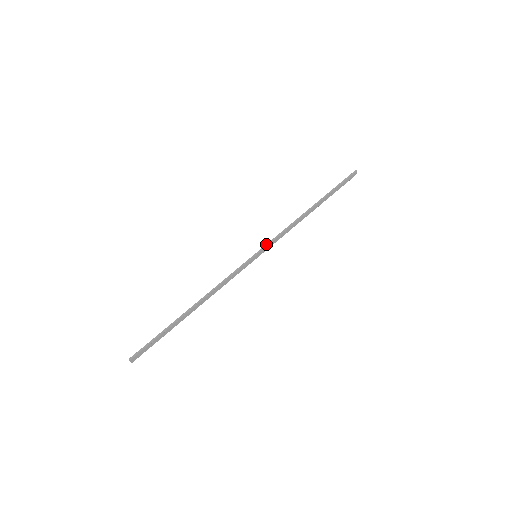
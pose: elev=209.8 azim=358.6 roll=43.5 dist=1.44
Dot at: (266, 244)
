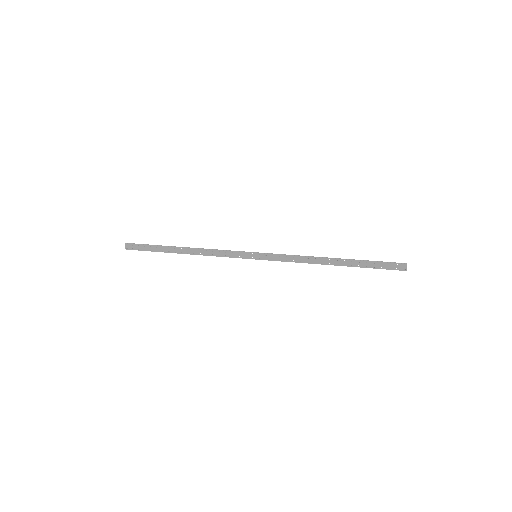
Dot at: (270, 253)
